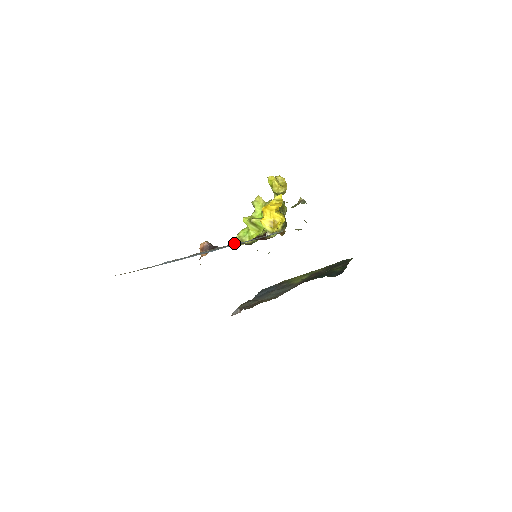
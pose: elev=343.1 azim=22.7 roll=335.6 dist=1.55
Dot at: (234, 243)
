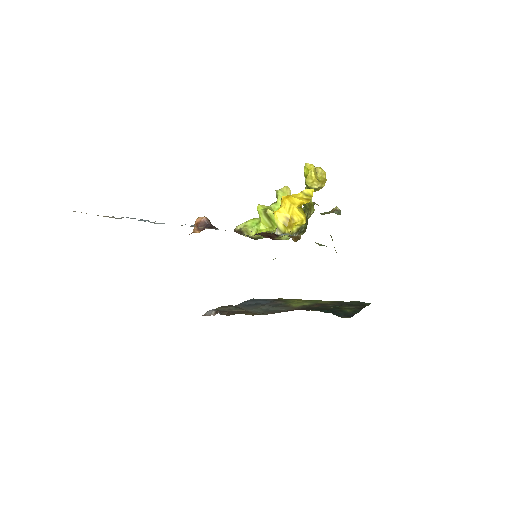
Dot at: (236, 231)
